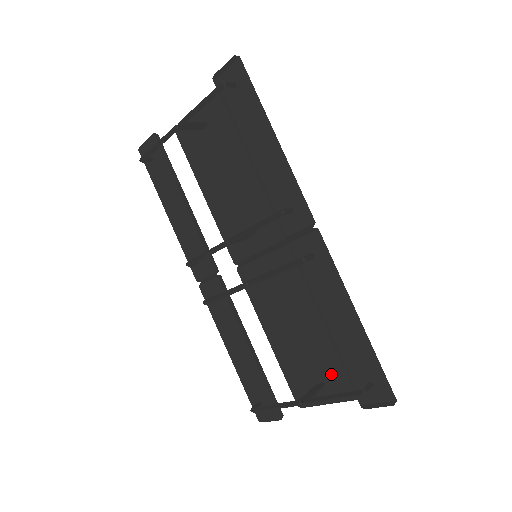
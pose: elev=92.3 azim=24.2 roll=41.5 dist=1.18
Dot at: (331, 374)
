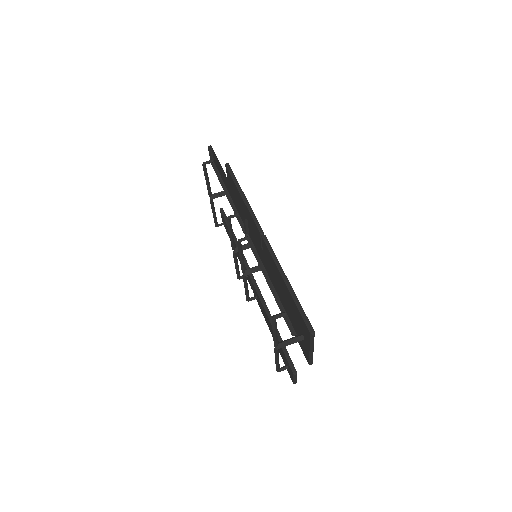
Dot at: (300, 324)
